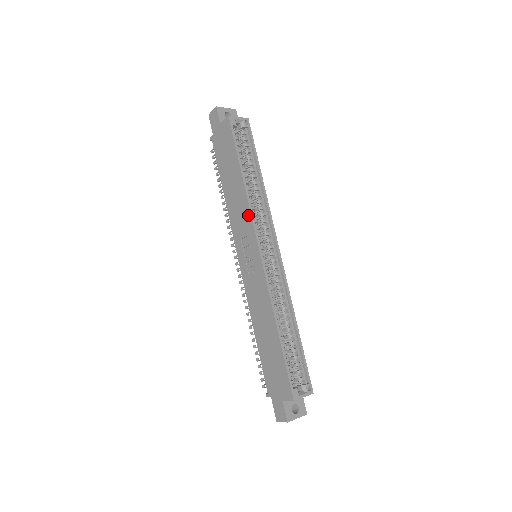
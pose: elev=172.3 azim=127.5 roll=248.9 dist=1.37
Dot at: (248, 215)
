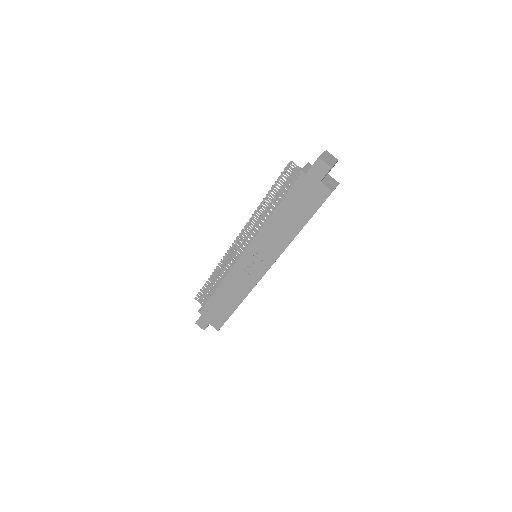
Dot at: (279, 252)
